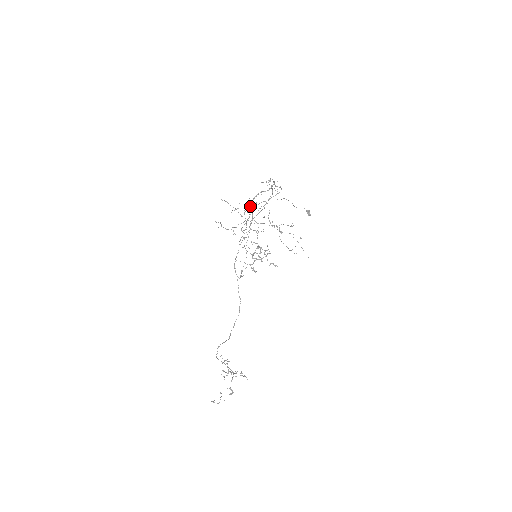
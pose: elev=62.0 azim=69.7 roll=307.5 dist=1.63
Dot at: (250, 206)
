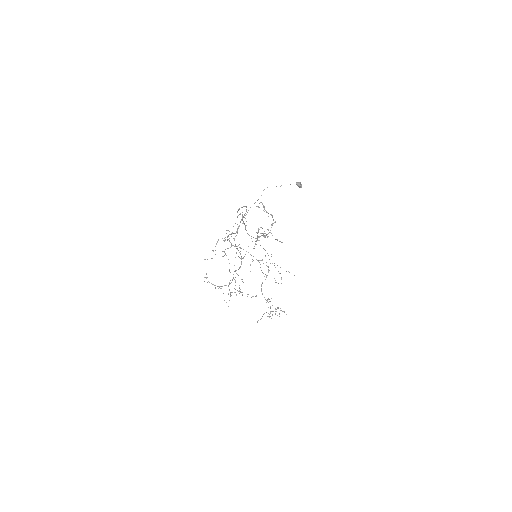
Dot at: occluded
